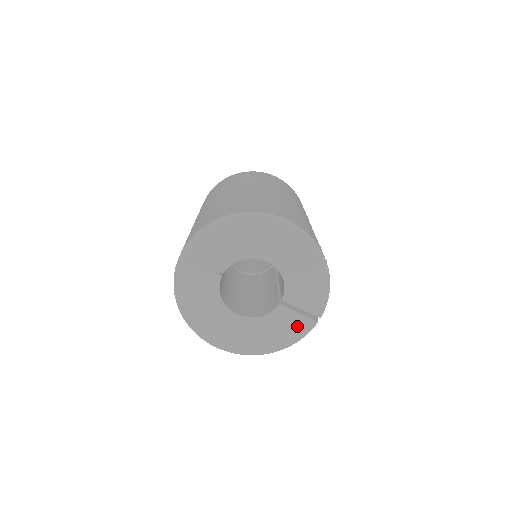
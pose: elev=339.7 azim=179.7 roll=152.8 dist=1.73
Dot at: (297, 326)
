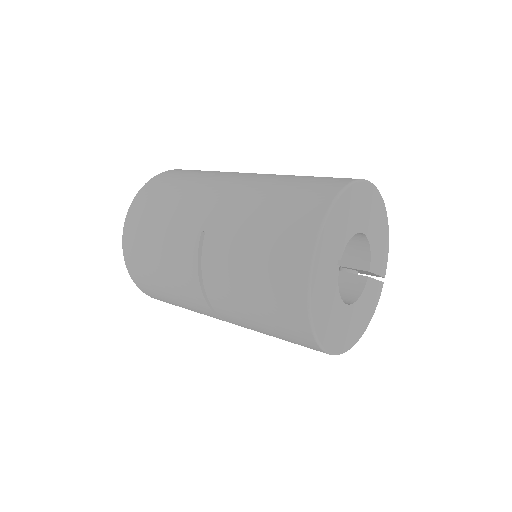
Dot at: (375, 294)
